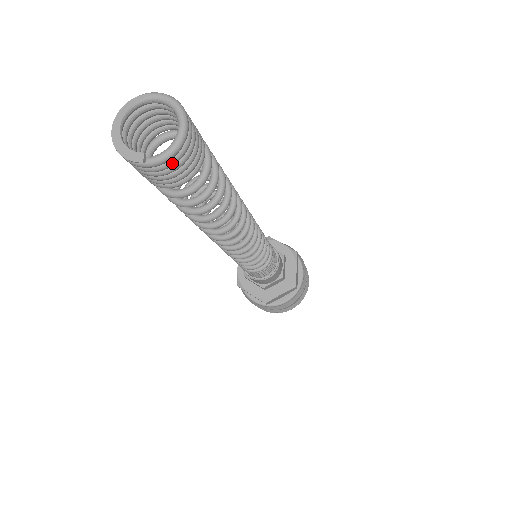
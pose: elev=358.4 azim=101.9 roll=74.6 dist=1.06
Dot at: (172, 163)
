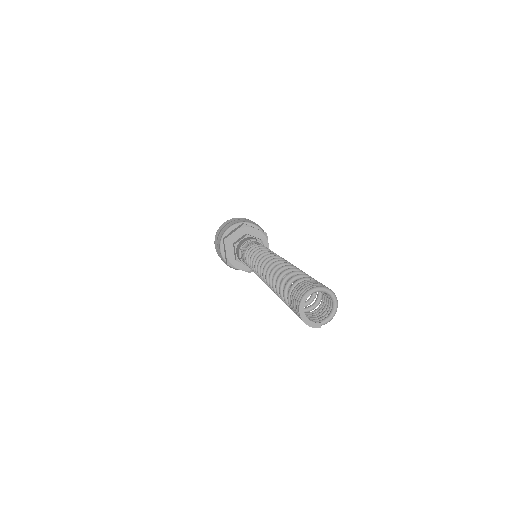
Dot at: (328, 319)
